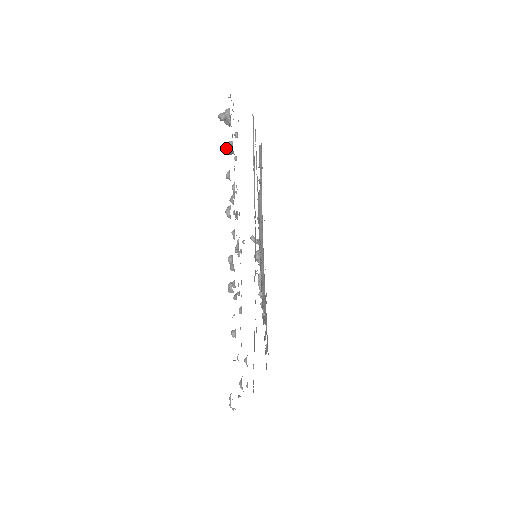
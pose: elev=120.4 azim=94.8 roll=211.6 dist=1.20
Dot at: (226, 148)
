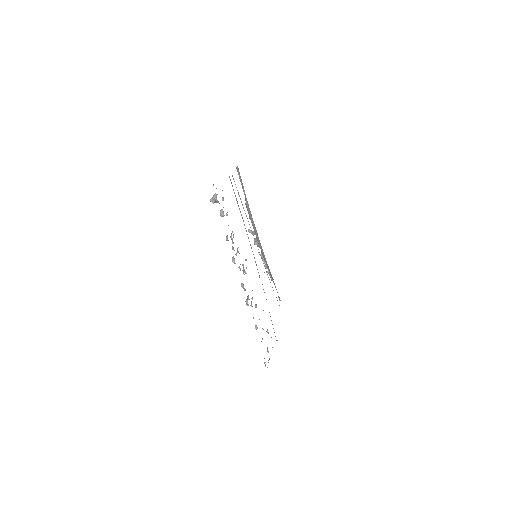
Dot at: (220, 215)
